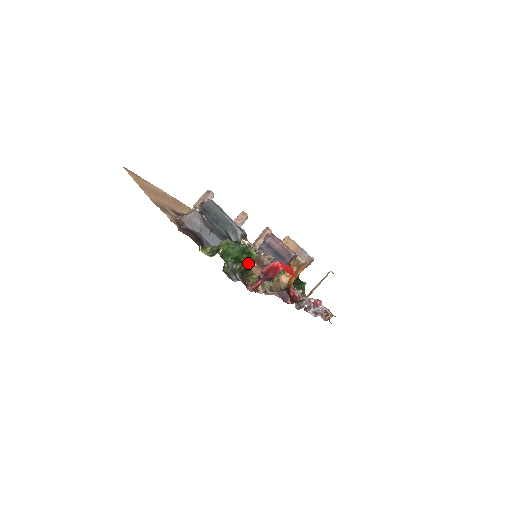
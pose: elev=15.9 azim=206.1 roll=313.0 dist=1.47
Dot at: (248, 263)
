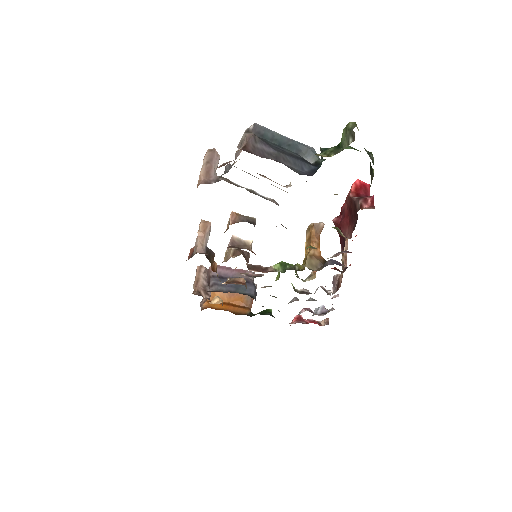
Dot at: occluded
